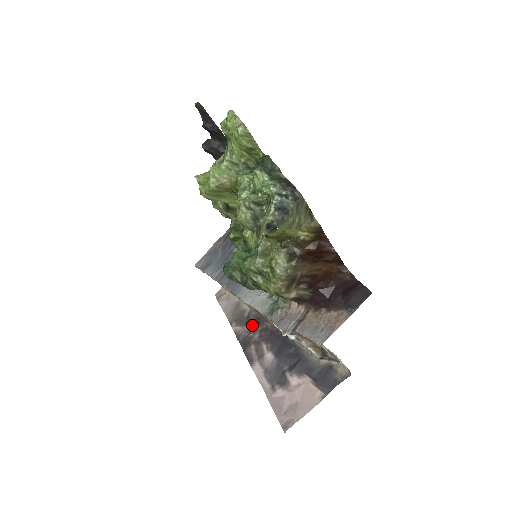
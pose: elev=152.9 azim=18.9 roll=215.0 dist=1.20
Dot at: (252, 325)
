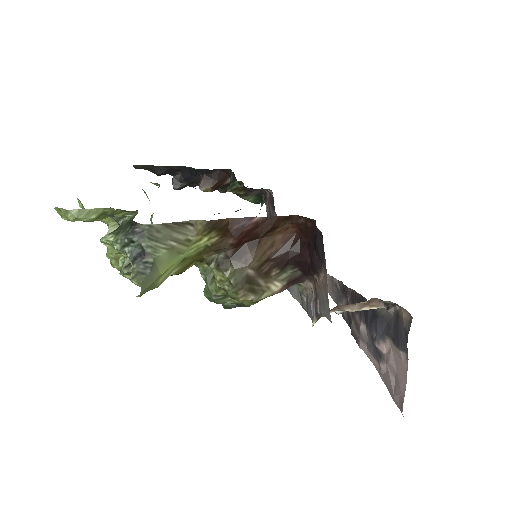
Dot at: (345, 297)
